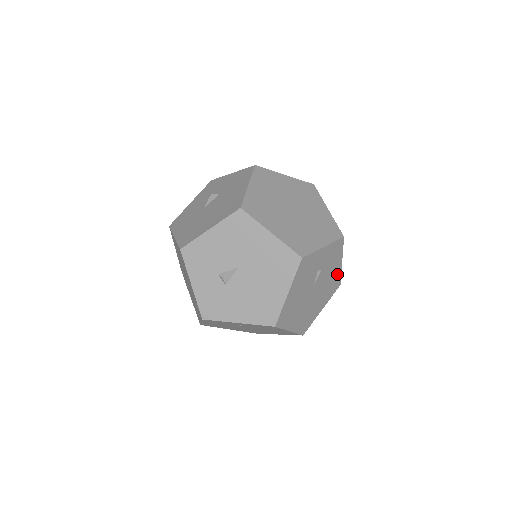
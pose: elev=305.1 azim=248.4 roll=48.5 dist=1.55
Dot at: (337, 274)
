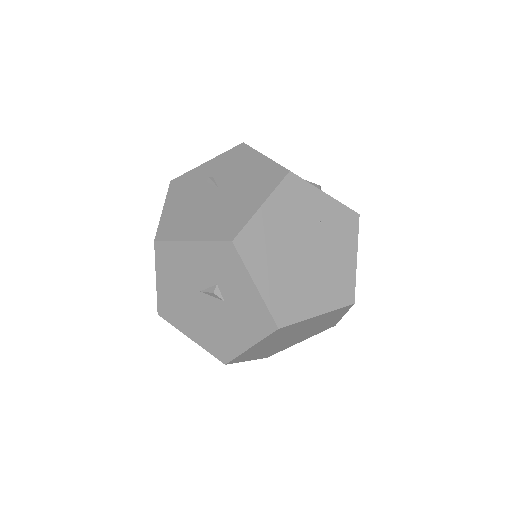
Dot at: occluded
